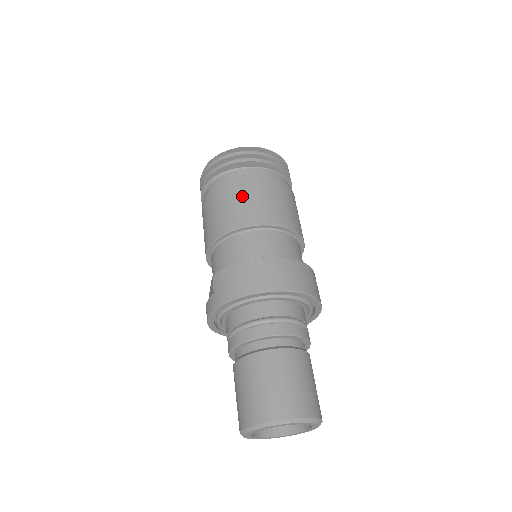
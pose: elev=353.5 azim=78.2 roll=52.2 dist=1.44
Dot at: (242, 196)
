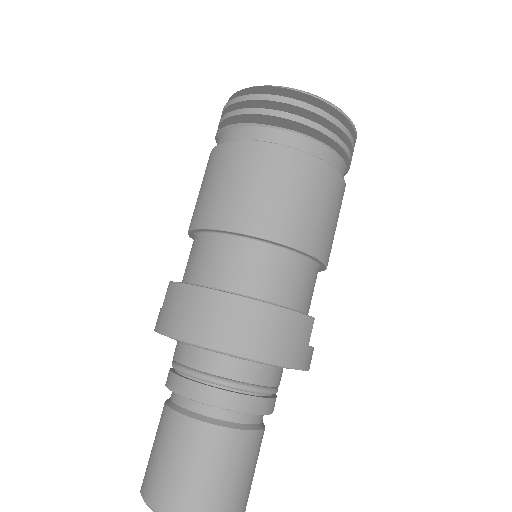
Dot at: (241, 176)
